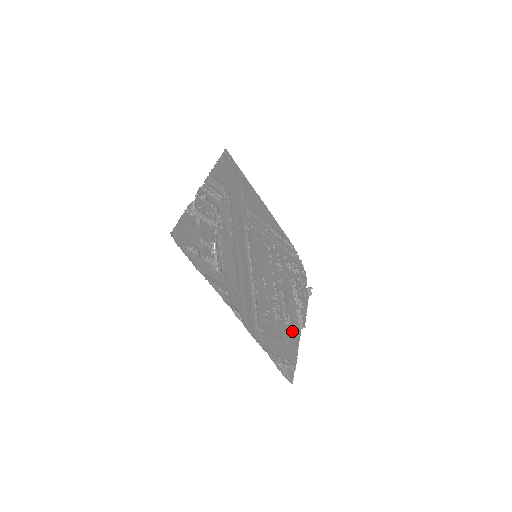
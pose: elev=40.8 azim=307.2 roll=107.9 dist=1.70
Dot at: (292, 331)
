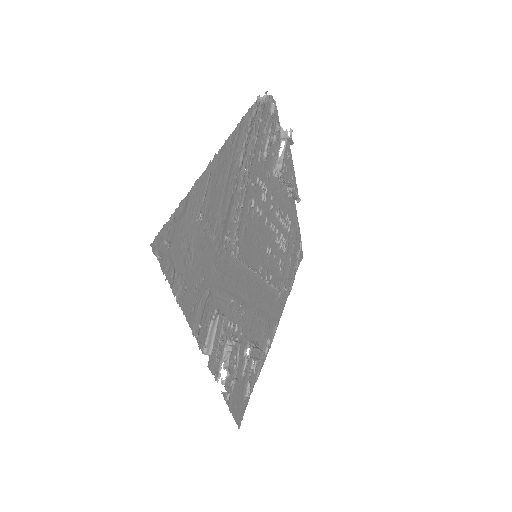
Dot at: (292, 223)
